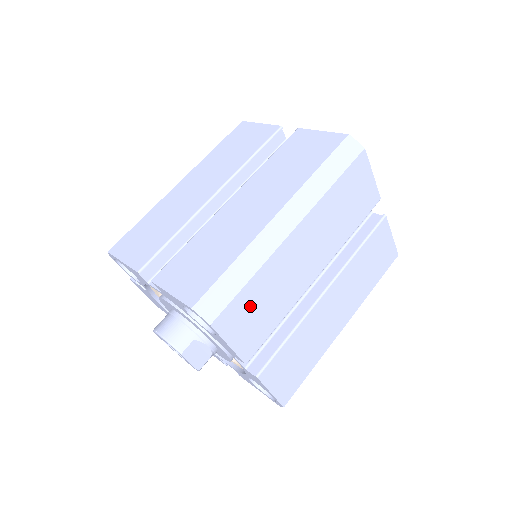
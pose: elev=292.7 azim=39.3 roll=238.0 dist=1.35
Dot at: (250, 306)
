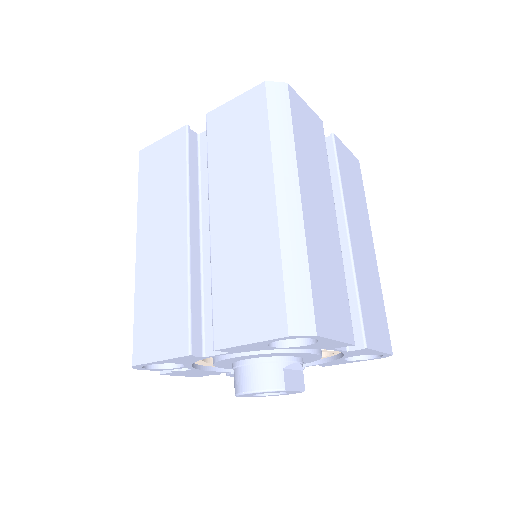
Dot at: (324, 291)
